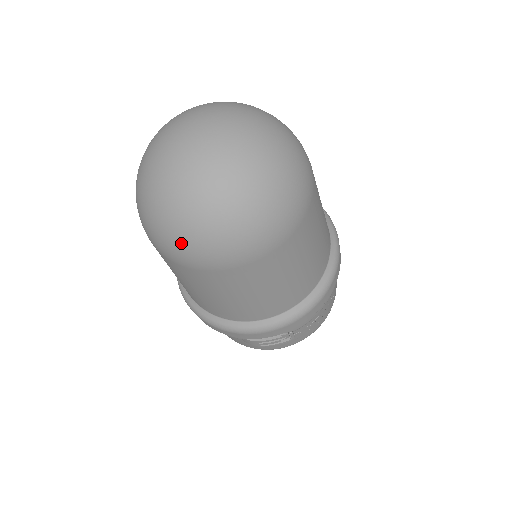
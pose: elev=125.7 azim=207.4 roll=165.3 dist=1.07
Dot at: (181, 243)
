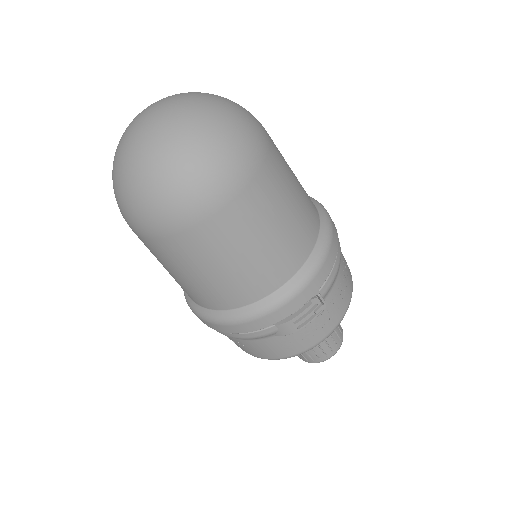
Dot at: (167, 199)
